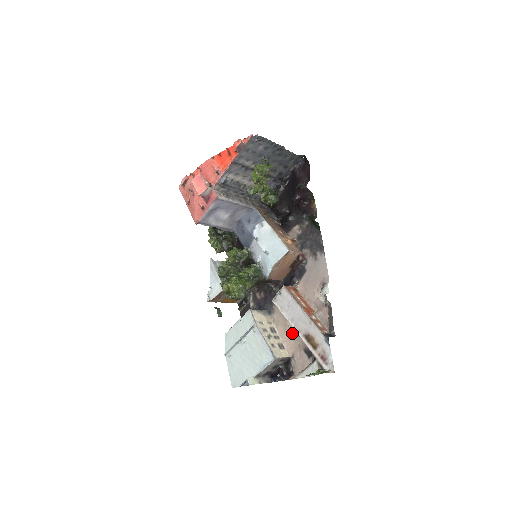
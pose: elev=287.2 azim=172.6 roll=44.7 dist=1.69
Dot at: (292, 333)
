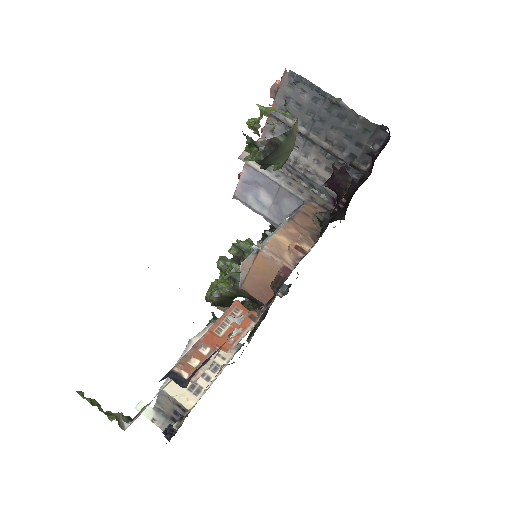
Dot at: occluded
